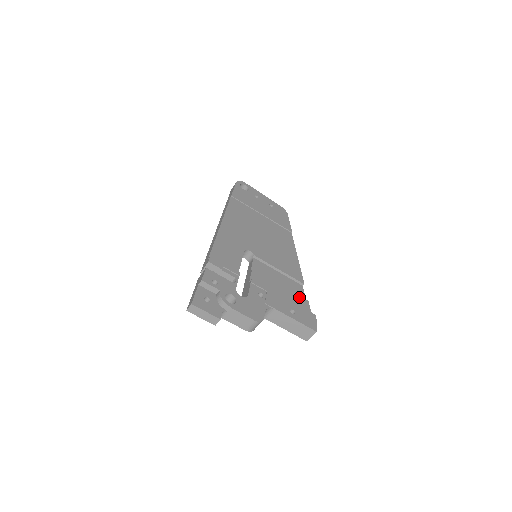
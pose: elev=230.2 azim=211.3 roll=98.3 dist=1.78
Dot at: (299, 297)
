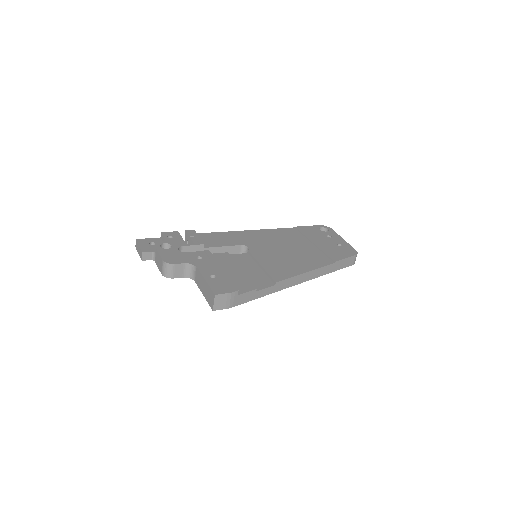
Dot at: (249, 282)
